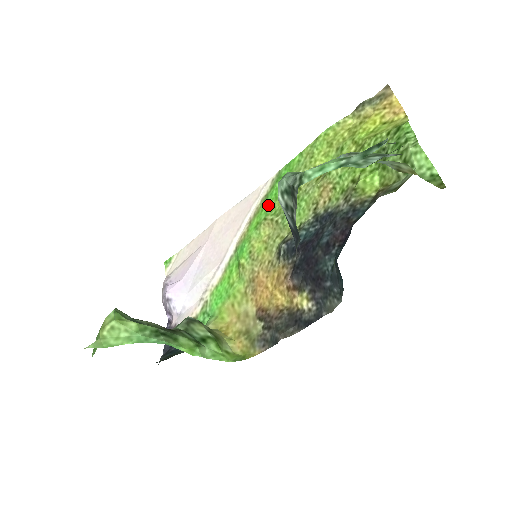
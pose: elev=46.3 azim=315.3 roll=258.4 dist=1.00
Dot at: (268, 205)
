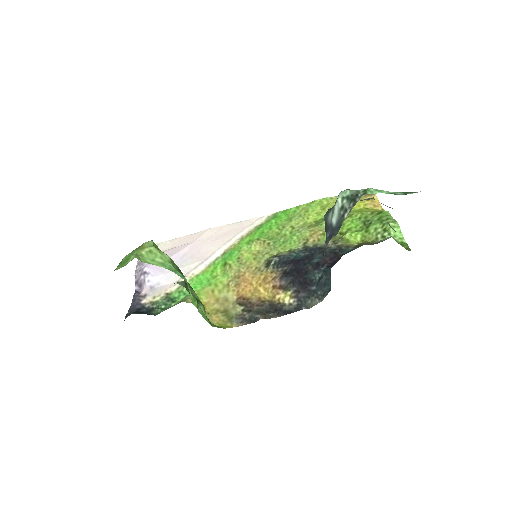
Dot at: (262, 231)
